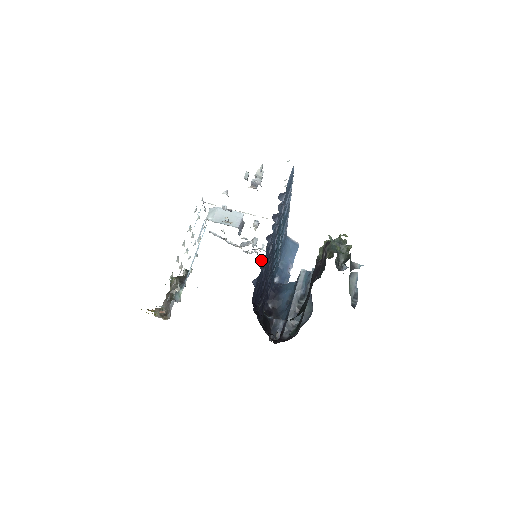
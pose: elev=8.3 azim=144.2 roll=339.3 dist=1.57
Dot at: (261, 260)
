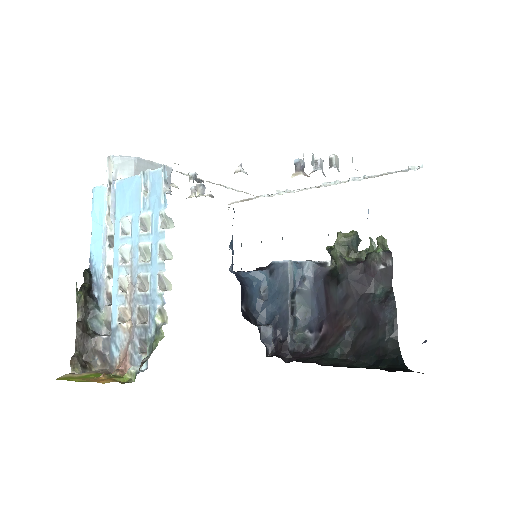
Dot at: occluded
